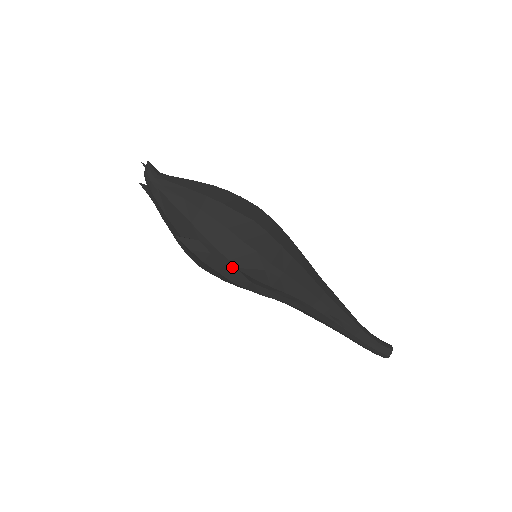
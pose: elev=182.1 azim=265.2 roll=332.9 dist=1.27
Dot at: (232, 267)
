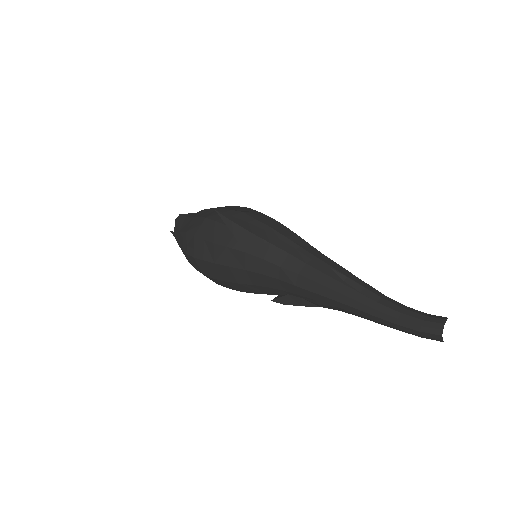
Dot at: (217, 227)
